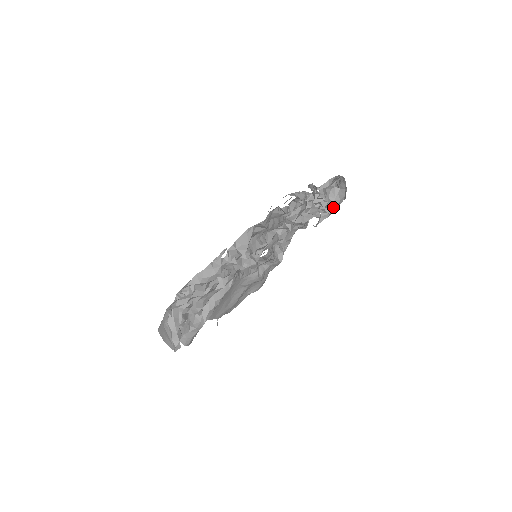
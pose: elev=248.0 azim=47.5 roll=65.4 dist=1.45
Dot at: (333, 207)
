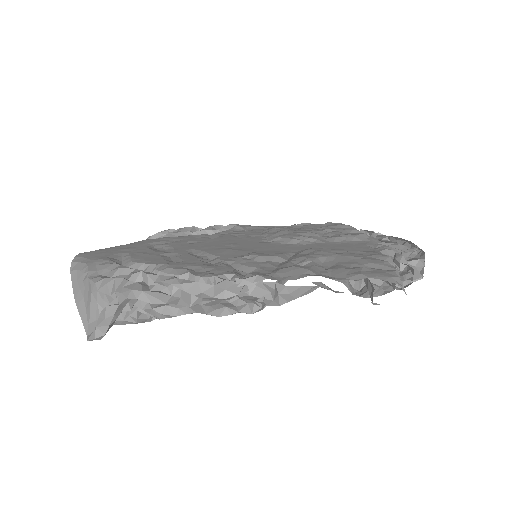
Dot at: occluded
